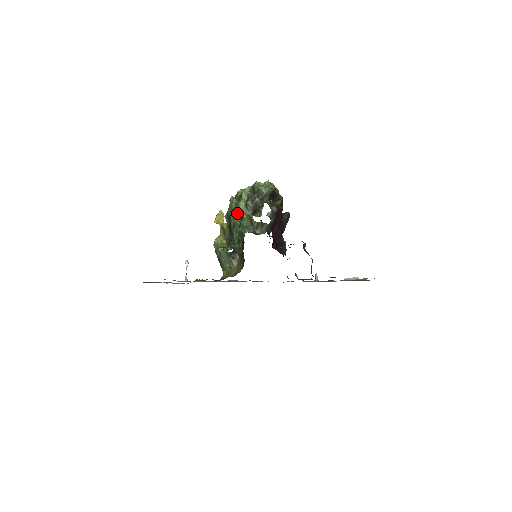
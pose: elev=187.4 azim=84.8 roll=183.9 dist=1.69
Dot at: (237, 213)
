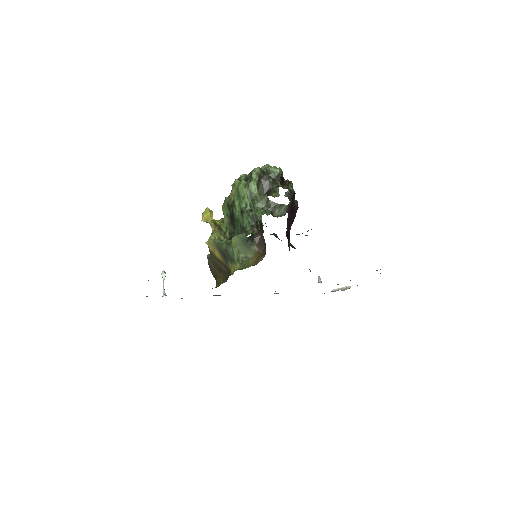
Dot at: (247, 196)
